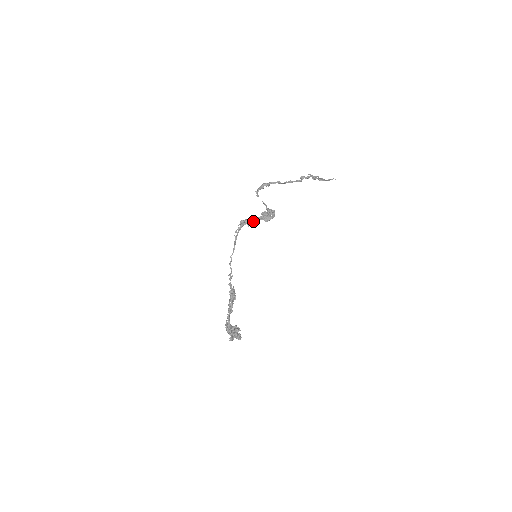
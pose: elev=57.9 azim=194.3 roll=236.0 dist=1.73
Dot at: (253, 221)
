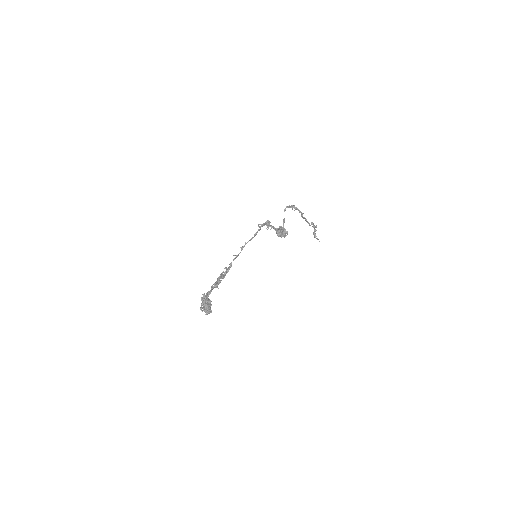
Dot at: (272, 227)
